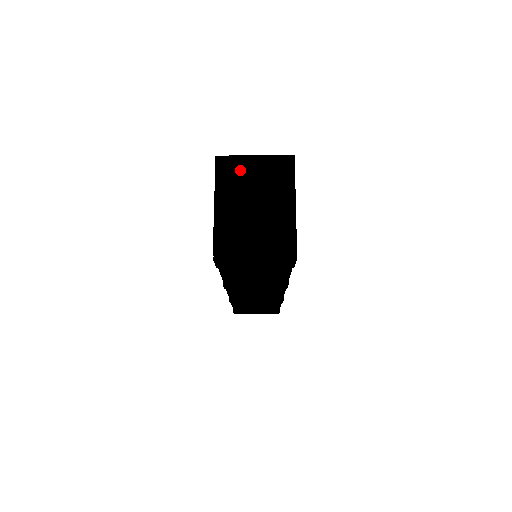
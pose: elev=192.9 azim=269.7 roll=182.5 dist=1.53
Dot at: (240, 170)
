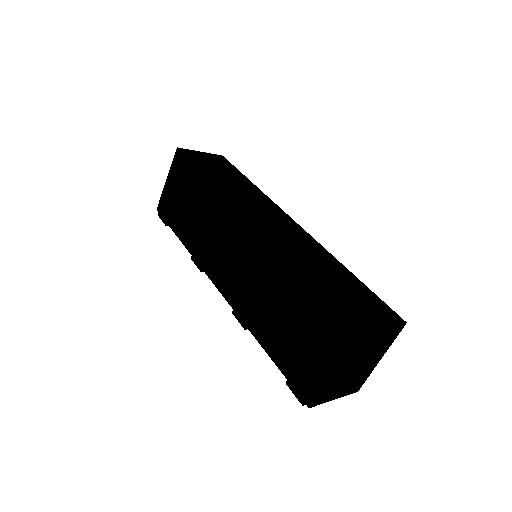
Dot at: (367, 342)
